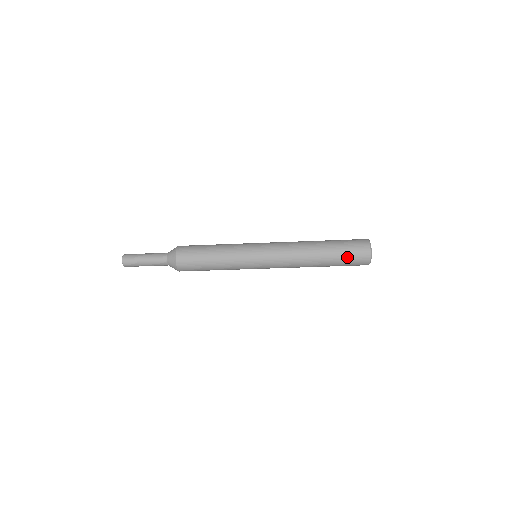
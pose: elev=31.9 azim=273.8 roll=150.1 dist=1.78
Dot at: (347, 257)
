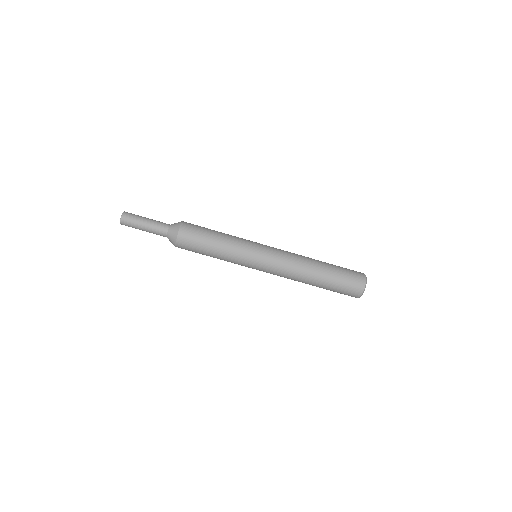
Dot at: (344, 268)
